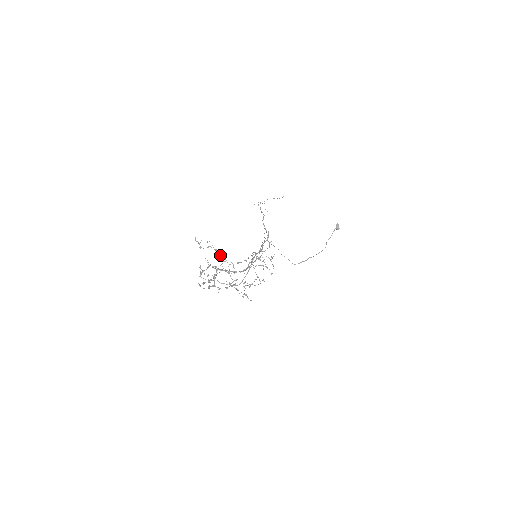
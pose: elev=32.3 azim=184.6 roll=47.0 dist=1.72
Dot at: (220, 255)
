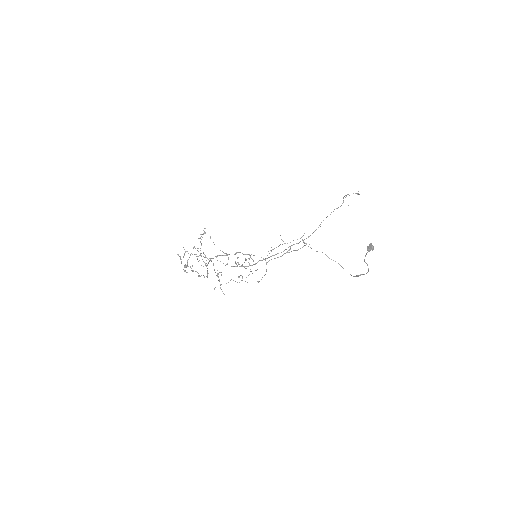
Dot at: (193, 248)
